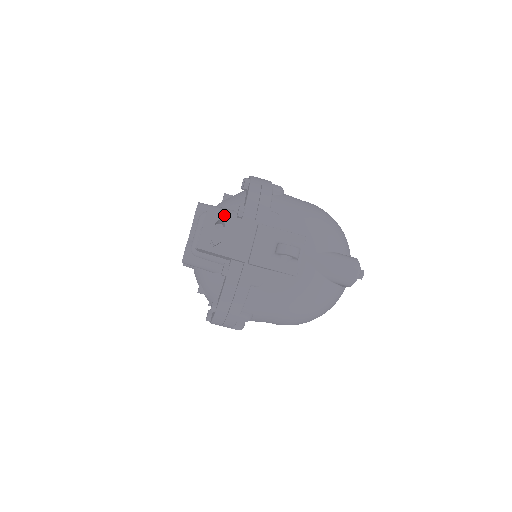
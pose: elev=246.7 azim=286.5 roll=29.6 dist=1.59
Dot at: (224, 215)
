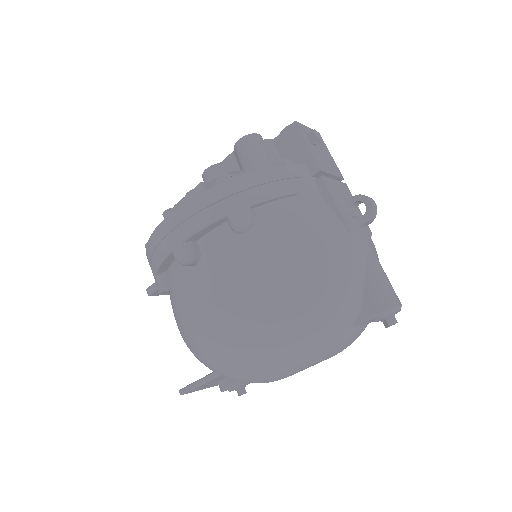
Dot at: (327, 148)
